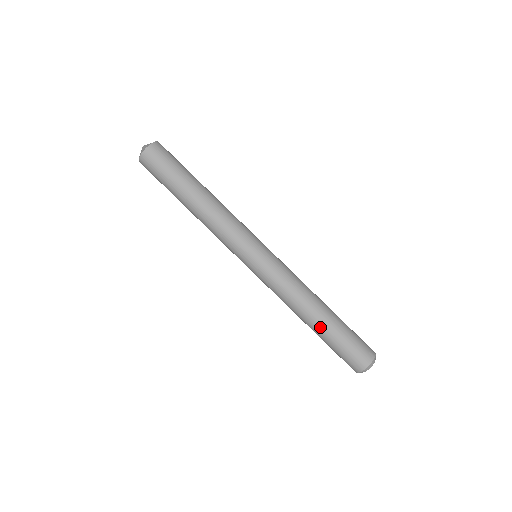
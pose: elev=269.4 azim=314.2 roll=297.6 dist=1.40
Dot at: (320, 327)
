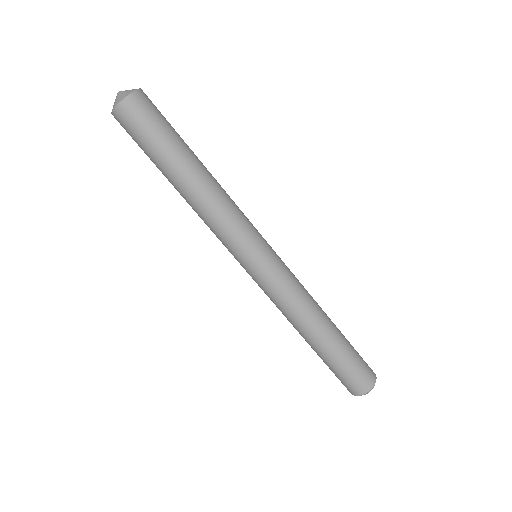
Dot at: (319, 348)
